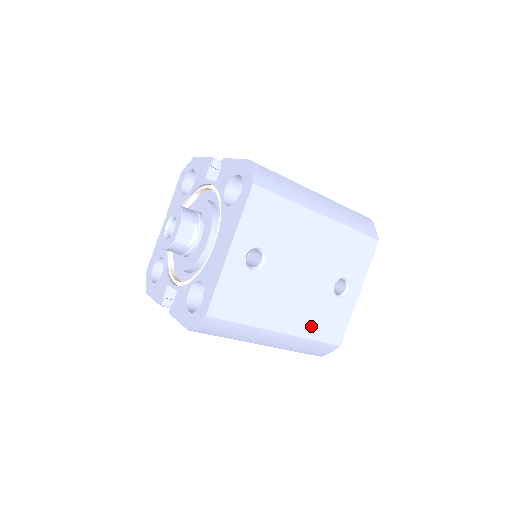
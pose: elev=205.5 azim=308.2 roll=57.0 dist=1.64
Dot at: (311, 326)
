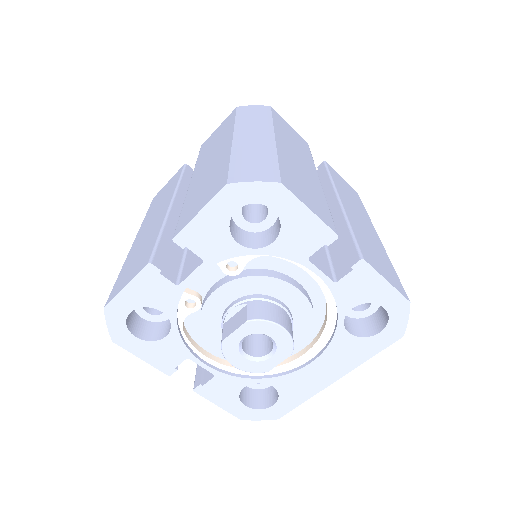
Dot at: occluded
